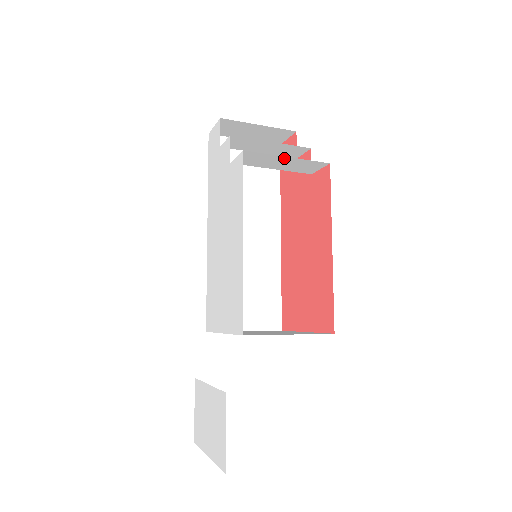
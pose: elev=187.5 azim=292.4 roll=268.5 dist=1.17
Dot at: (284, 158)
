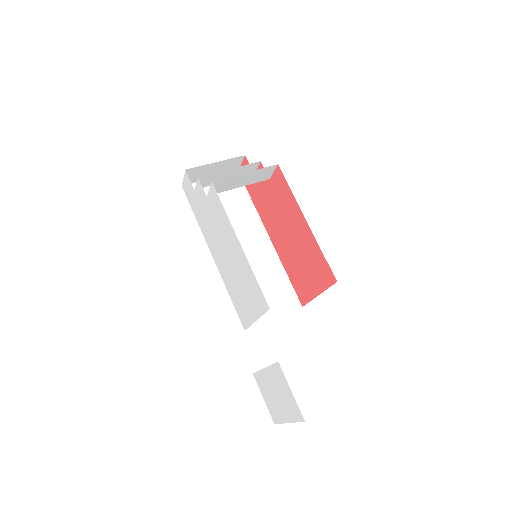
Dot at: (243, 175)
